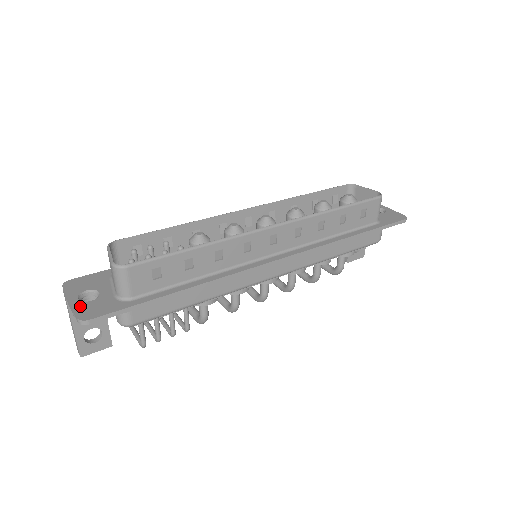
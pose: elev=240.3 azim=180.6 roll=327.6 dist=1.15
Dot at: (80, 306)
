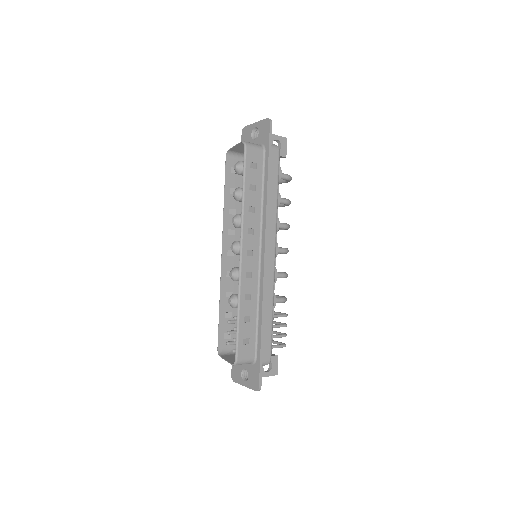
Dot at: (249, 384)
